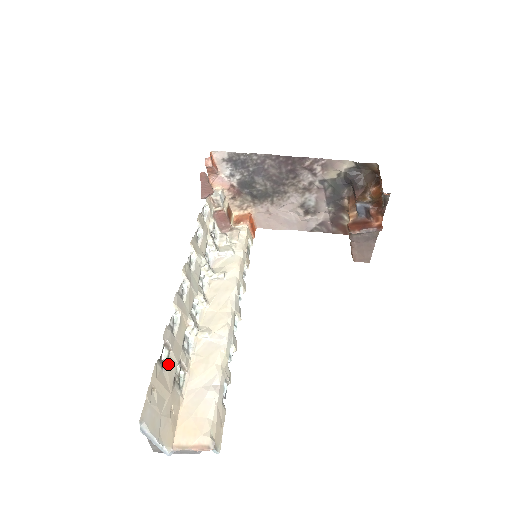
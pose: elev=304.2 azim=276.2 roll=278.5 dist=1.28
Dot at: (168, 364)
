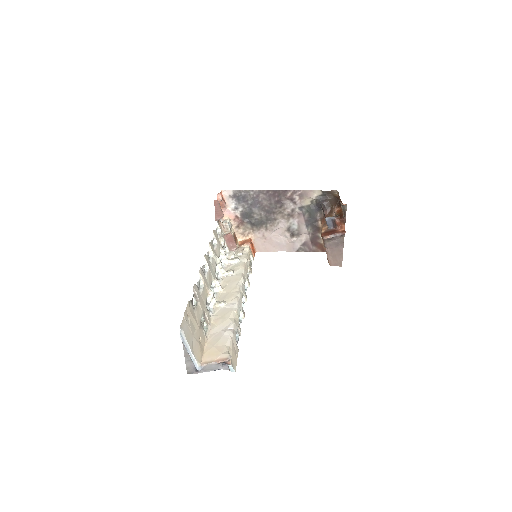
Dot at: (197, 308)
